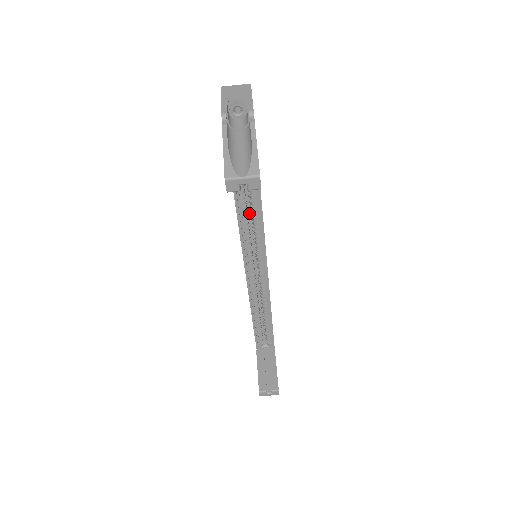
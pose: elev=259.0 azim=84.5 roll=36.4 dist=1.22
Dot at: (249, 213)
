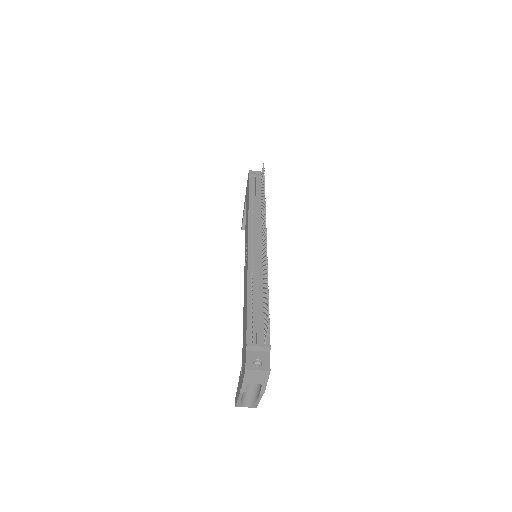
Dot at: occluded
